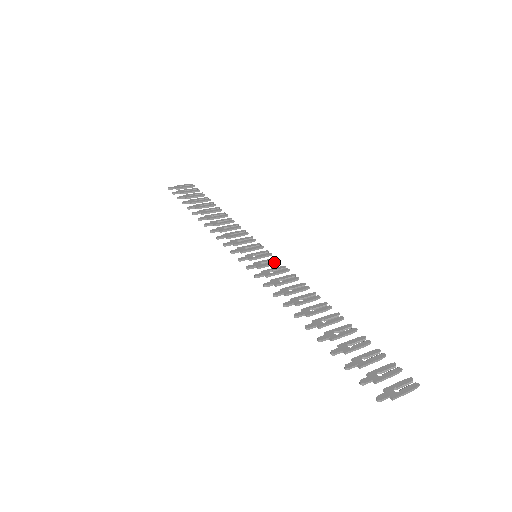
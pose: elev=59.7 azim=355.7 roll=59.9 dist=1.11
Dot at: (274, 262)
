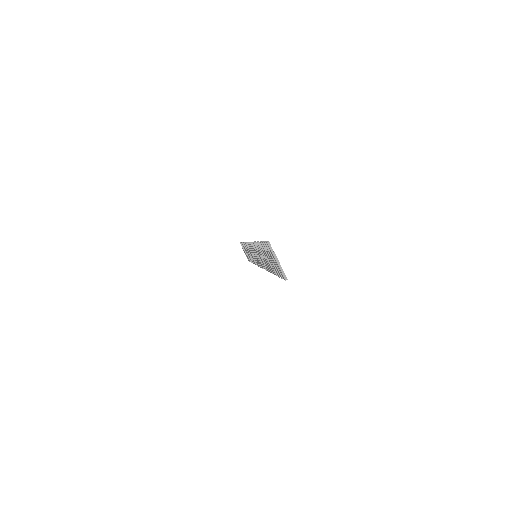
Dot at: occluded
